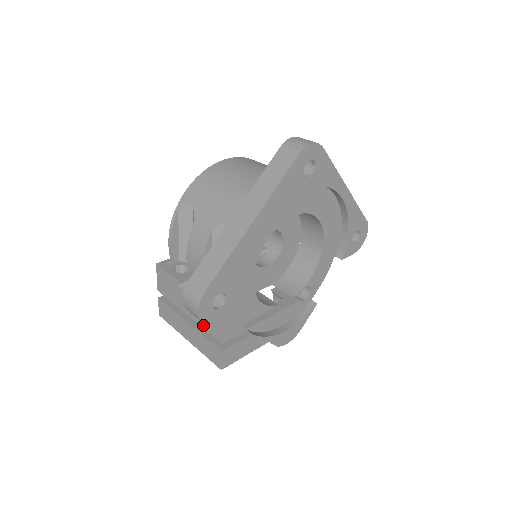
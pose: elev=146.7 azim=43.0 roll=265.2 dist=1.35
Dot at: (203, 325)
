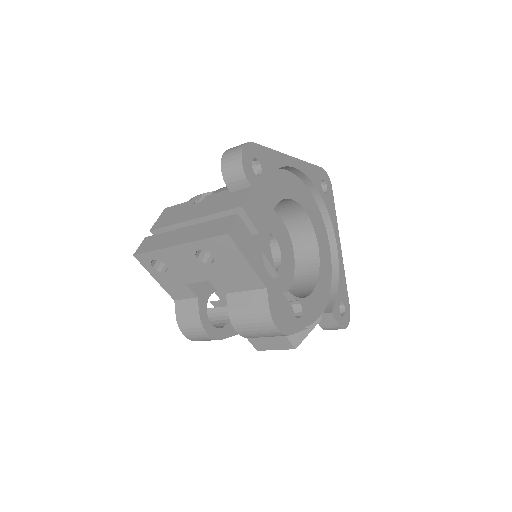
Dot at: (216, 210)
